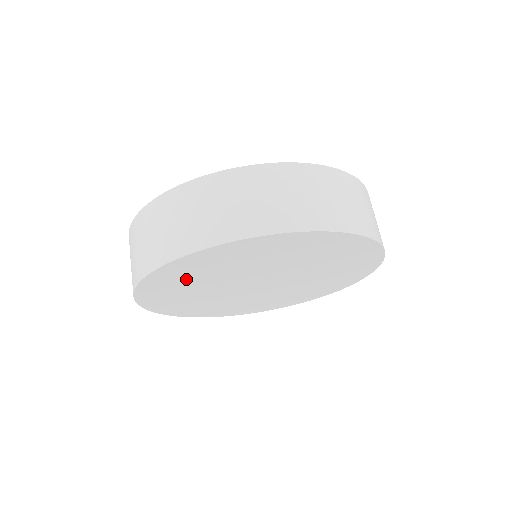
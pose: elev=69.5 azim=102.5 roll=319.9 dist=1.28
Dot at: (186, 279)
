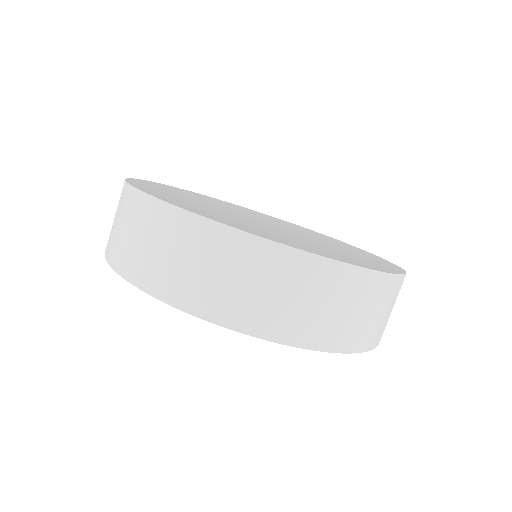
Dot at: occluded
